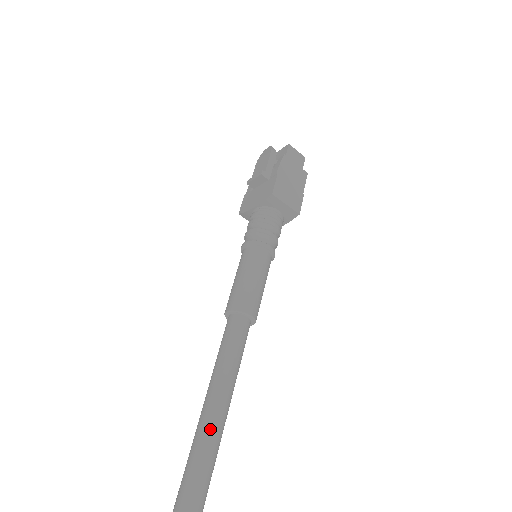
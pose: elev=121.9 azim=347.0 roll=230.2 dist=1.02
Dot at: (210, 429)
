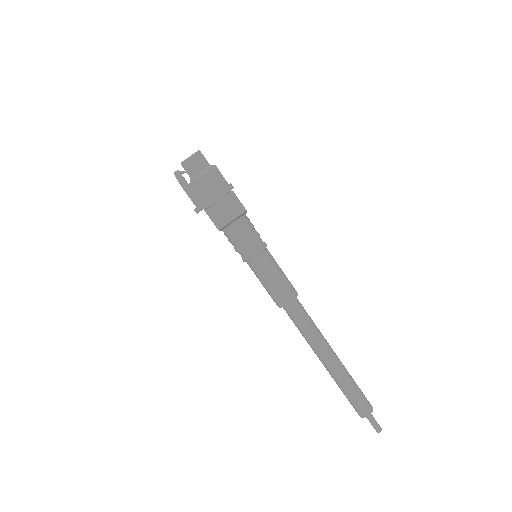
Dot at: (329, 367)
